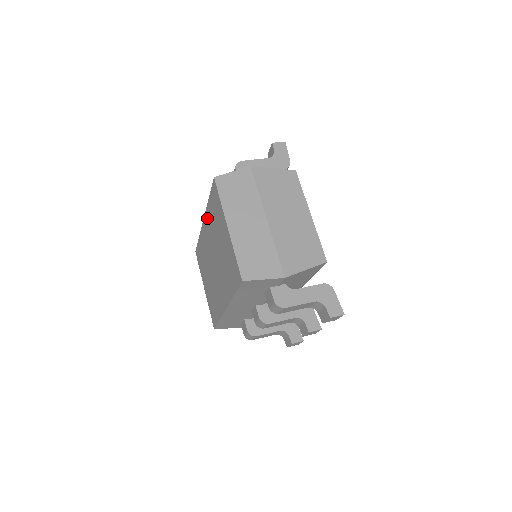
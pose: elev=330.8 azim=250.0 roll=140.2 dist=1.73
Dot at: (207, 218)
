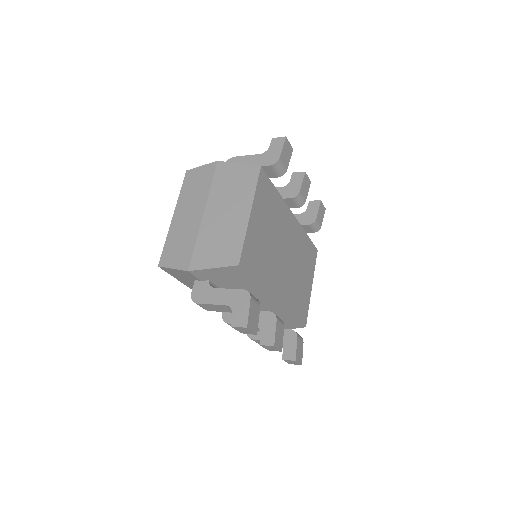
Dot at: occluded
